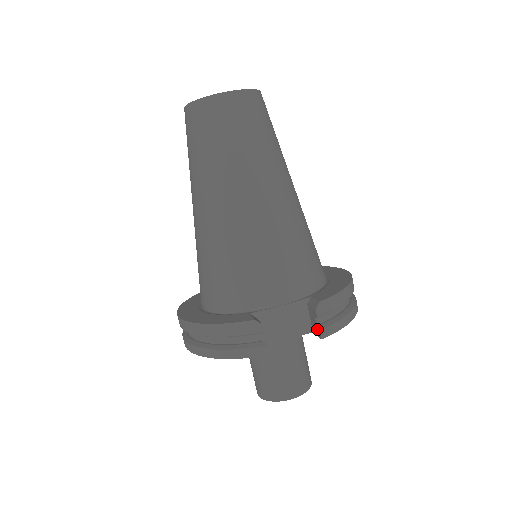
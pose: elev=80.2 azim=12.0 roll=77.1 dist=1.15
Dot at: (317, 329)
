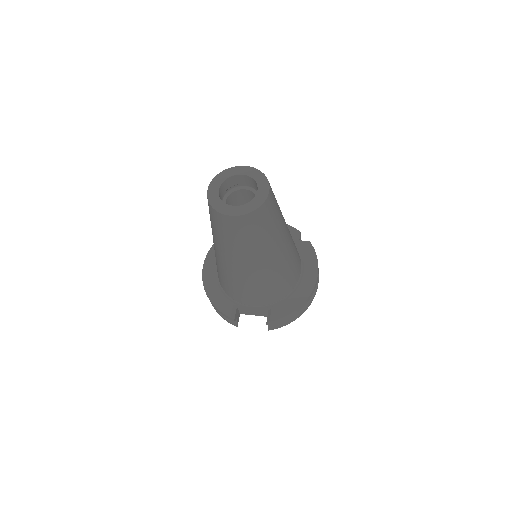
Dot at: (268, 325)
